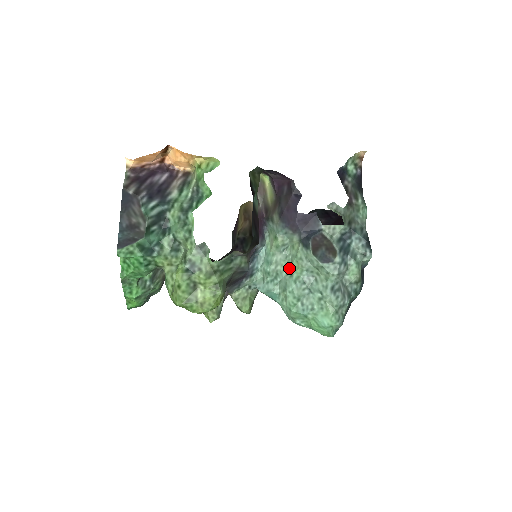
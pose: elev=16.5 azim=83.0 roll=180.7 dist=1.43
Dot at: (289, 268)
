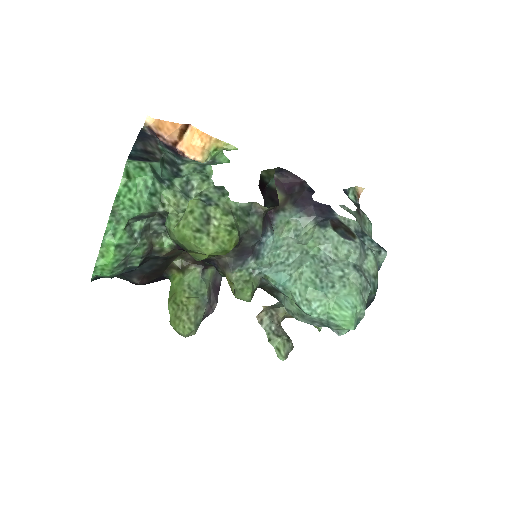
Dot at: (304, 248)
